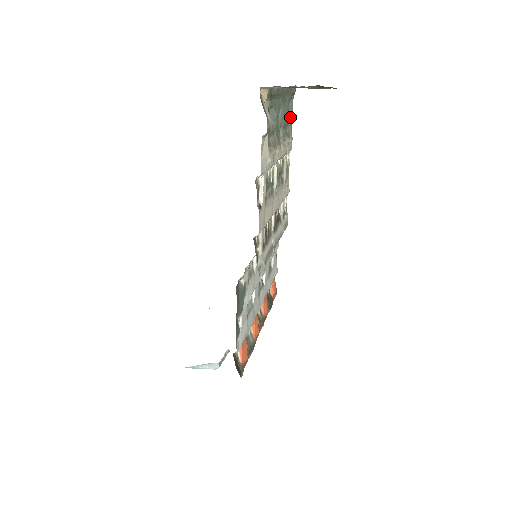
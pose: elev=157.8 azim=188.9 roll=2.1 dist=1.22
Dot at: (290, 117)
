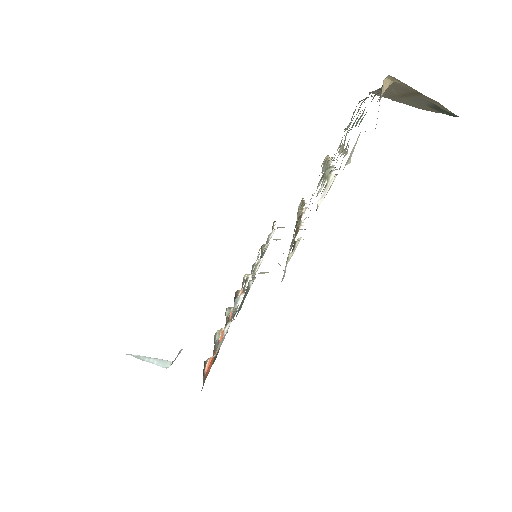
Dot at: (350, 122)
